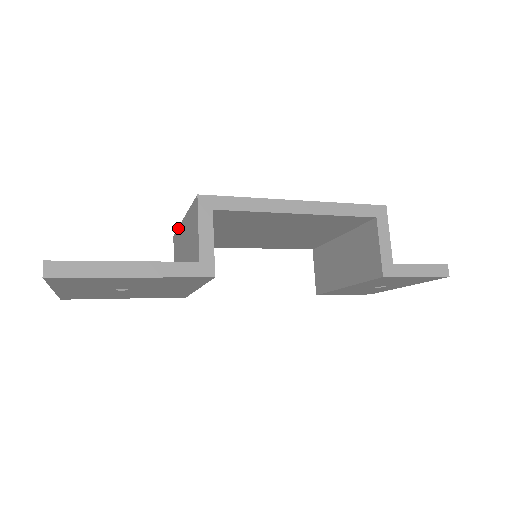
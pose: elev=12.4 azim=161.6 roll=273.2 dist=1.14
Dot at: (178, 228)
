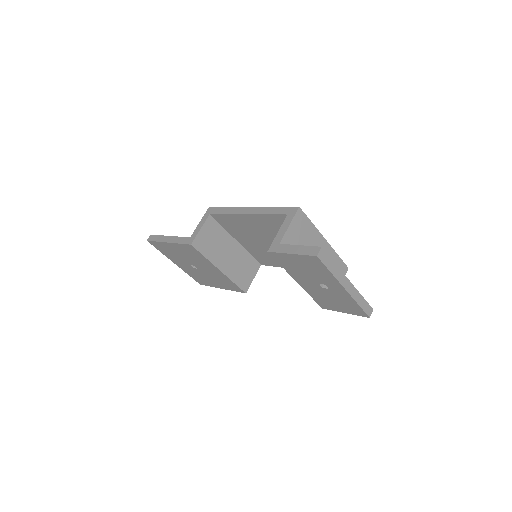
Dot at: occluded
